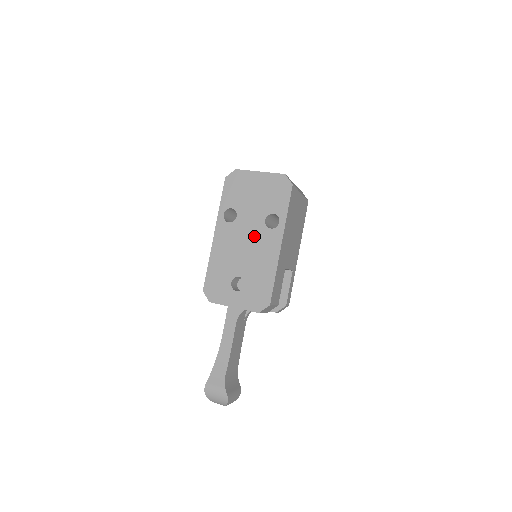
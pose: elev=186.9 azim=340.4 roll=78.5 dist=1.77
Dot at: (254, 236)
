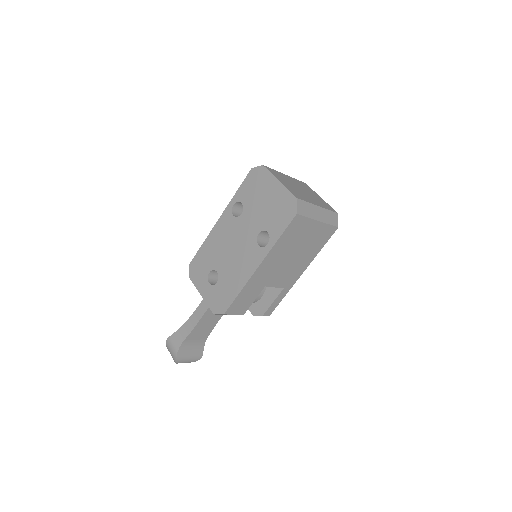
Dot at: (244, 243)
